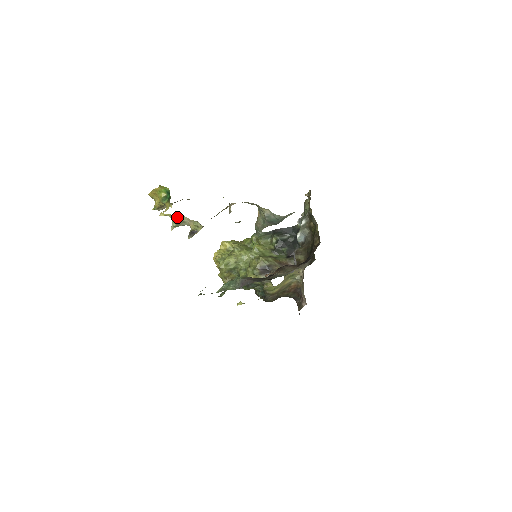
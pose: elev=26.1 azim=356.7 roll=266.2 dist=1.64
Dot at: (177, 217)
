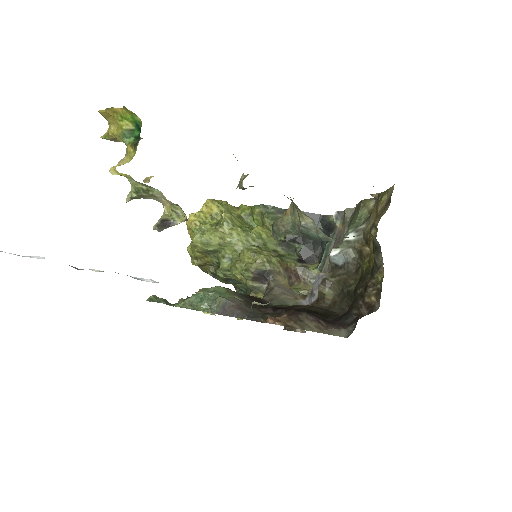
Dot at: (143, 185)
